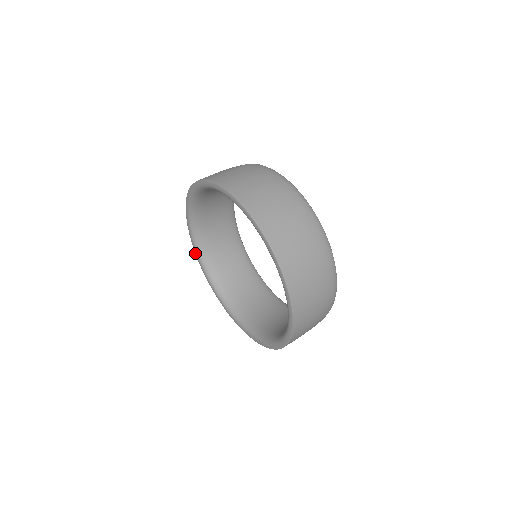
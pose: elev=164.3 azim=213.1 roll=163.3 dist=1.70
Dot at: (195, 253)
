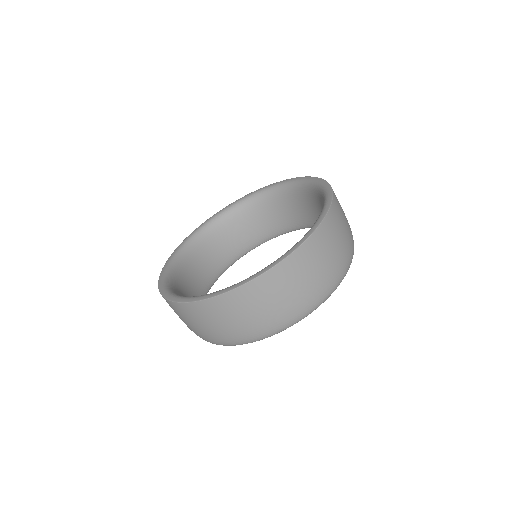
Dot at: (174, 251)
